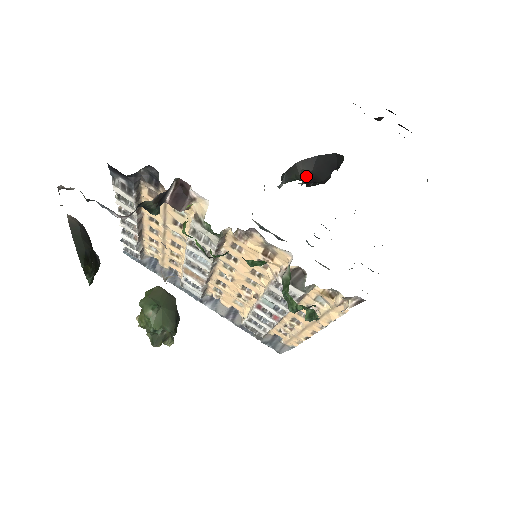
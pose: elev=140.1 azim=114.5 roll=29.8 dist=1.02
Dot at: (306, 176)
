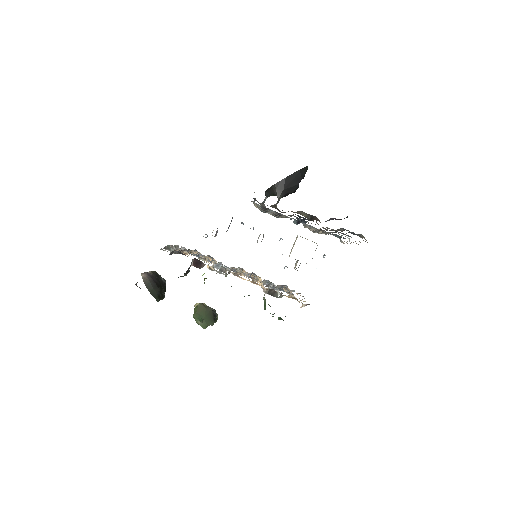
Dot at: (280, 195)
